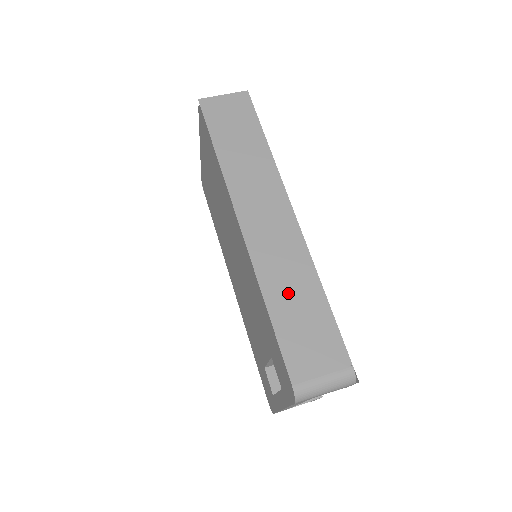
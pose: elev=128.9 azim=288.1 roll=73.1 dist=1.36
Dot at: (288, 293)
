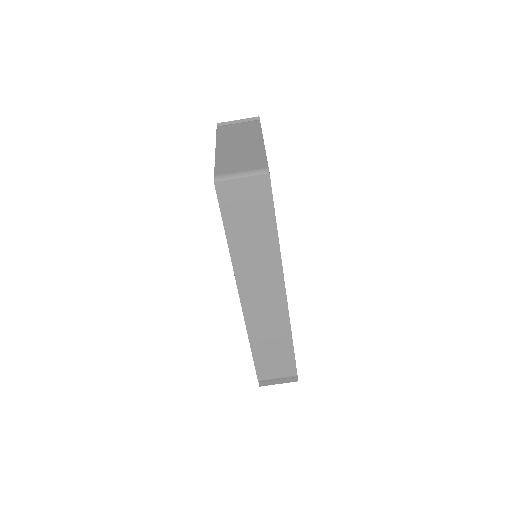
Dot at: (267, 340)
